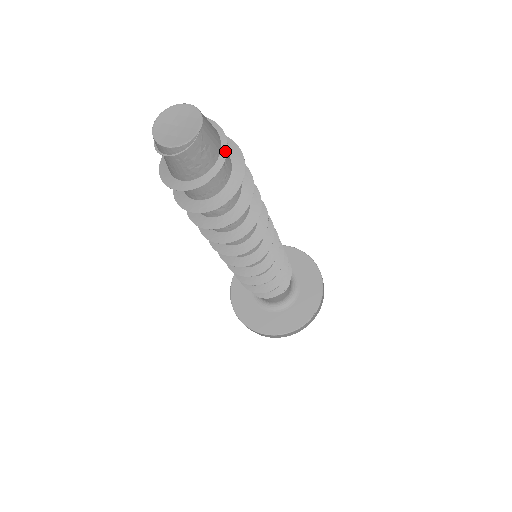
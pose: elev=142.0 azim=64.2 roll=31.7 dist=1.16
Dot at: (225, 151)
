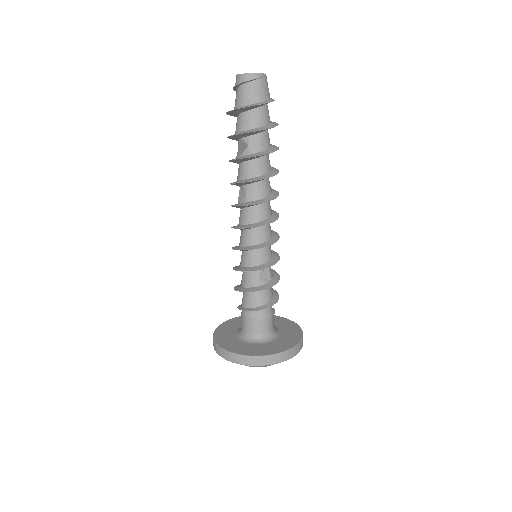
Dot at: occluded
